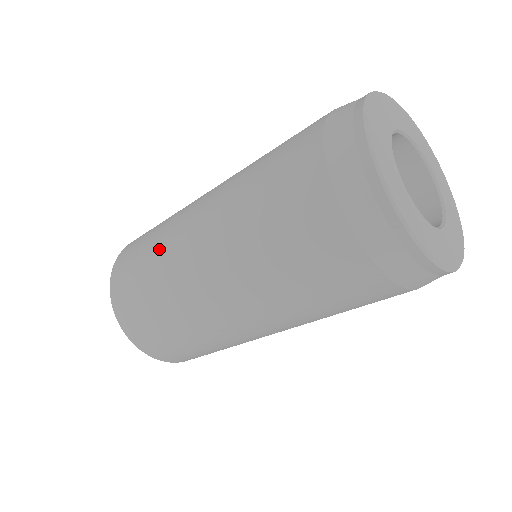
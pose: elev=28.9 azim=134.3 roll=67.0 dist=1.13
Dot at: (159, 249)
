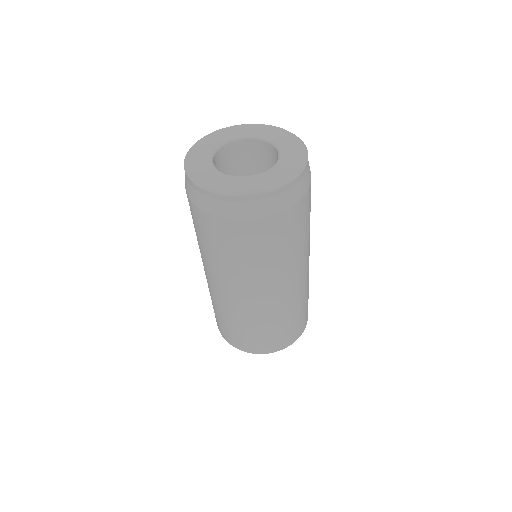
Dot at: occluded
